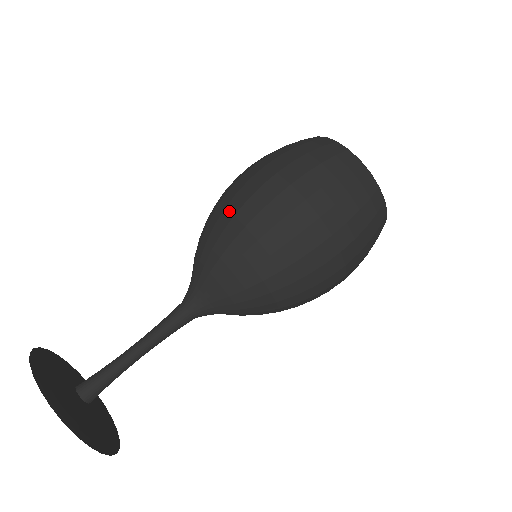
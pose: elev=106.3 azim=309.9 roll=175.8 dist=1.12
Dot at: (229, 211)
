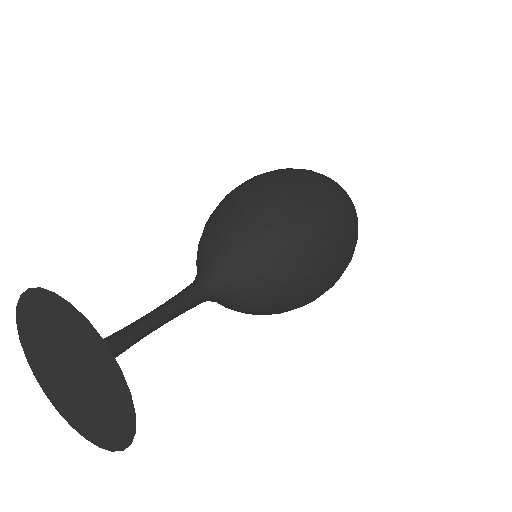
Dot at: (278, 206)
